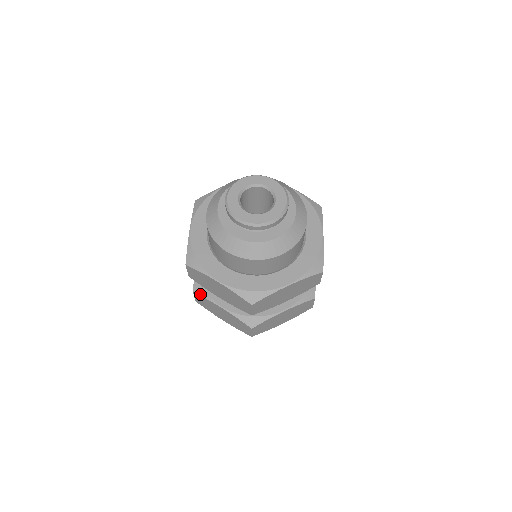
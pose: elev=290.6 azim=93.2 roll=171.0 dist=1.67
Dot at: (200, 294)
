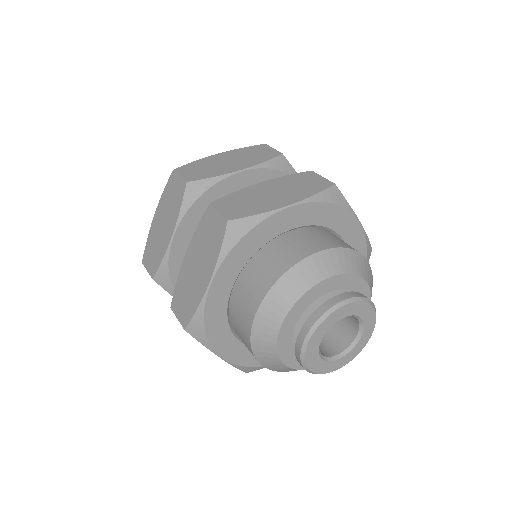
Dot at: occluded
